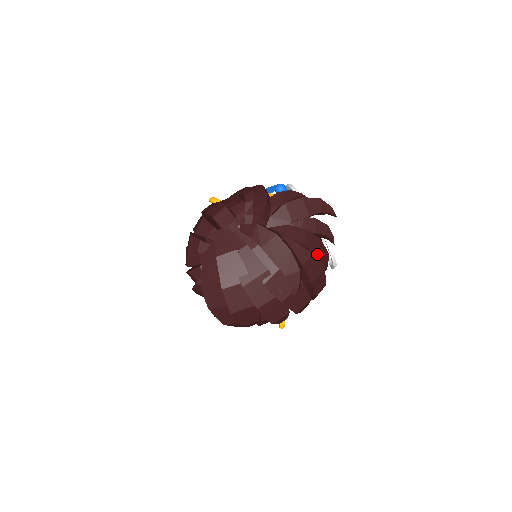
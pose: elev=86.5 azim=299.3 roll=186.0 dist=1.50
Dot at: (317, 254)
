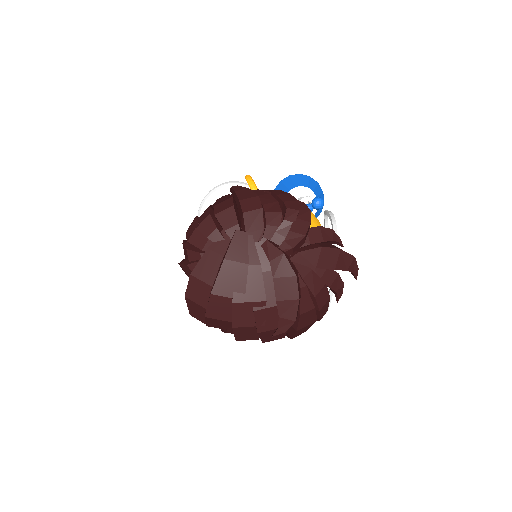
Dot at: (319, 310)
